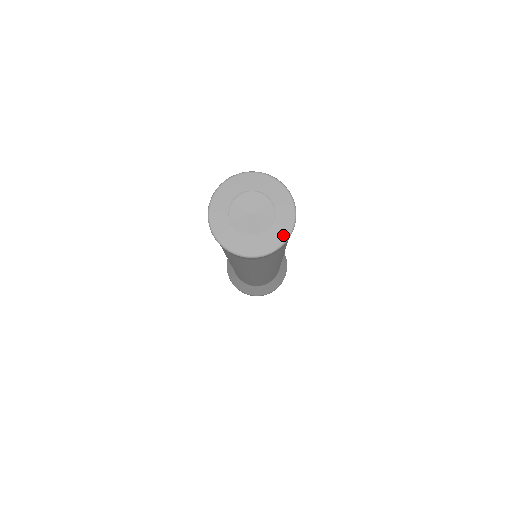
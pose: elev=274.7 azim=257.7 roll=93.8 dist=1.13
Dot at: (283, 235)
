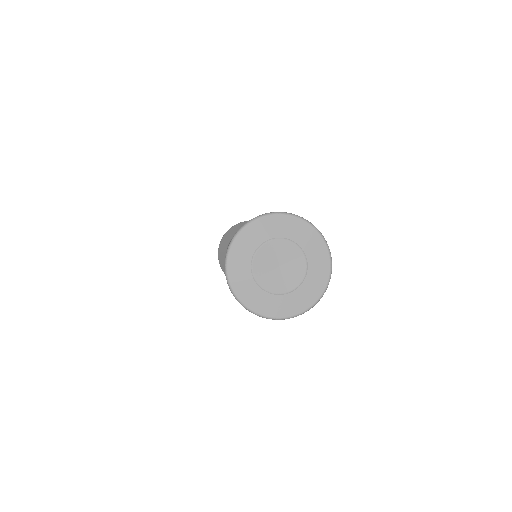
Dot at: (323, 252)
